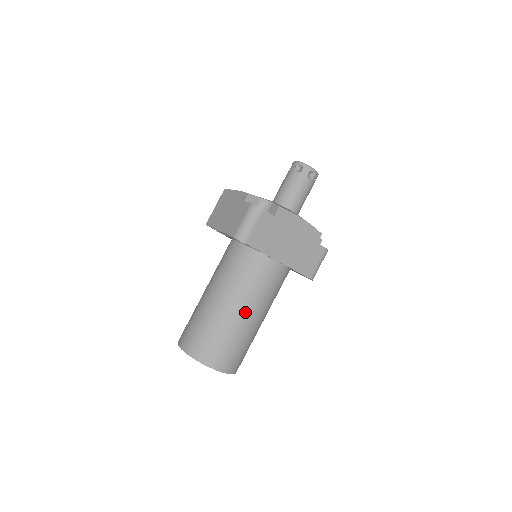
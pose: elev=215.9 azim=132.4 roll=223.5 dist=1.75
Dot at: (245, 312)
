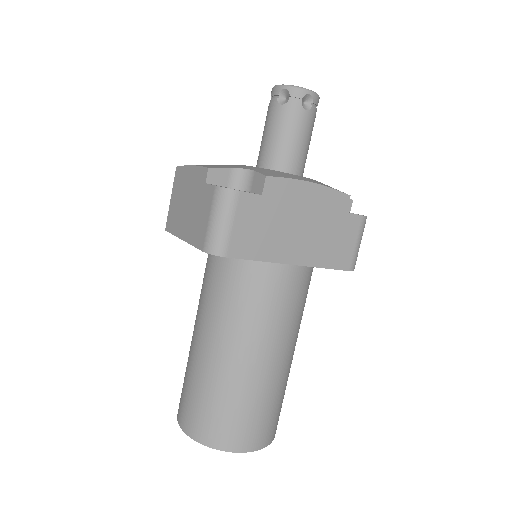
Dot at: (260, 357)
